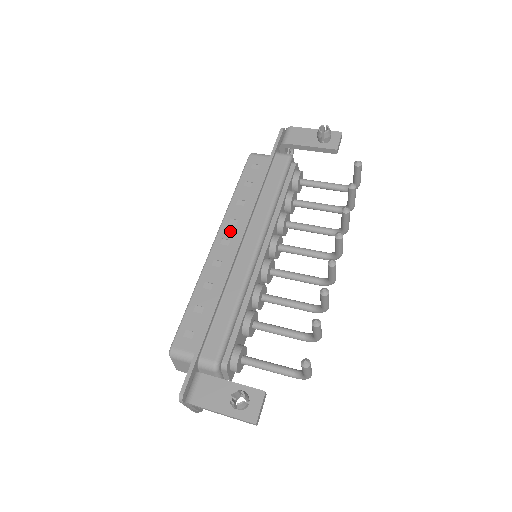
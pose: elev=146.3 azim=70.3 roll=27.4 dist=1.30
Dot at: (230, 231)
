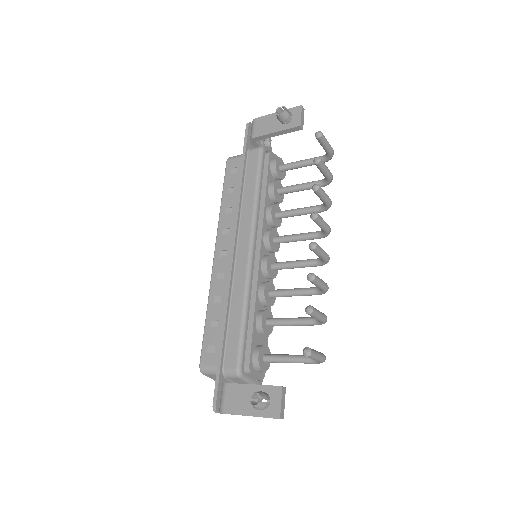
Dot at: (225, 241)
